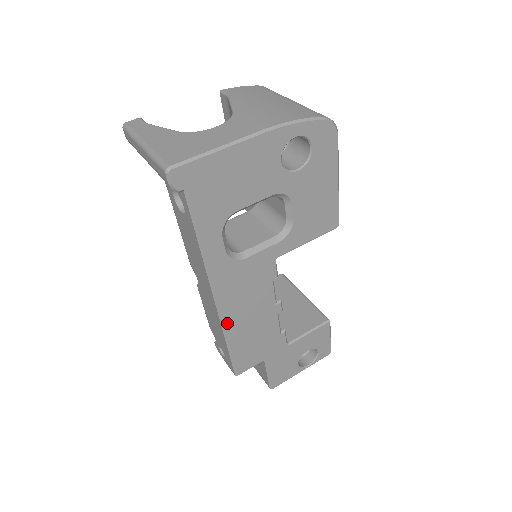
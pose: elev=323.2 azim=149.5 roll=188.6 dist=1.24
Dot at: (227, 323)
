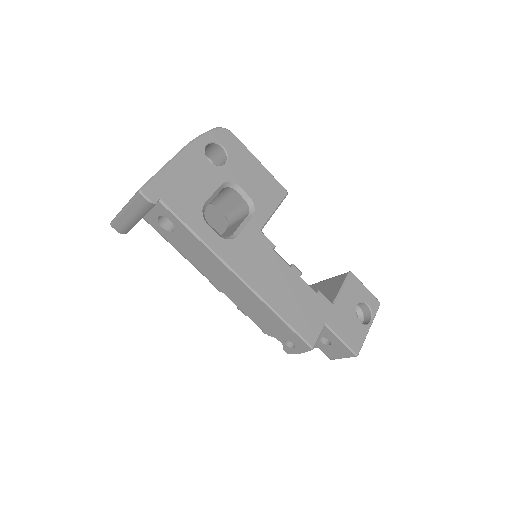
Dot at: (264, 296)
